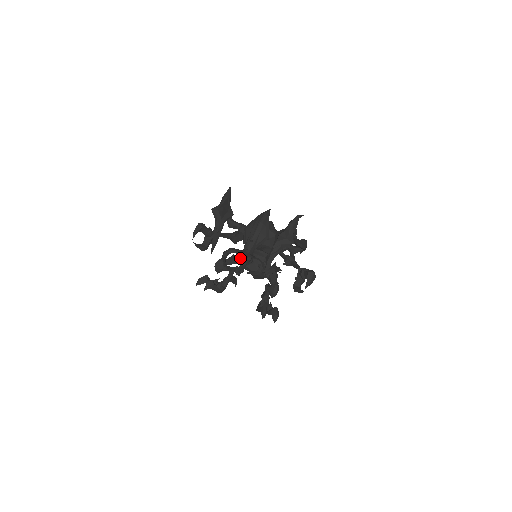
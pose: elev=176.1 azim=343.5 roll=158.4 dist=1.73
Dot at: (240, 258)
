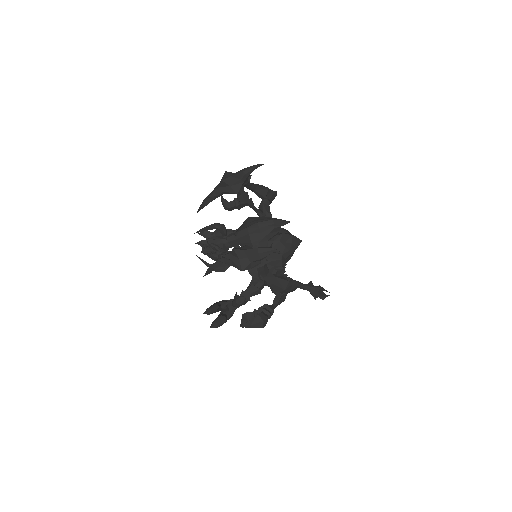
Dot at: (208, 239)
